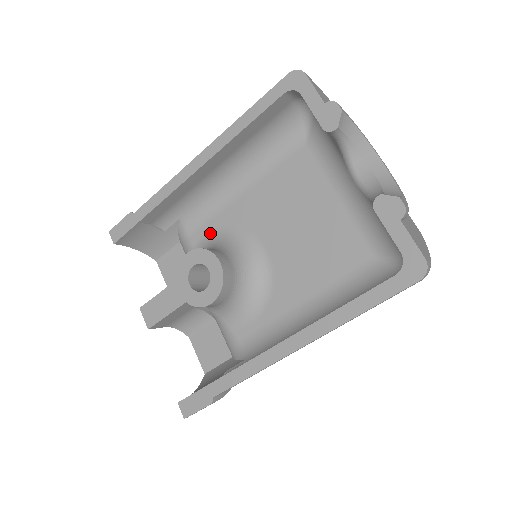
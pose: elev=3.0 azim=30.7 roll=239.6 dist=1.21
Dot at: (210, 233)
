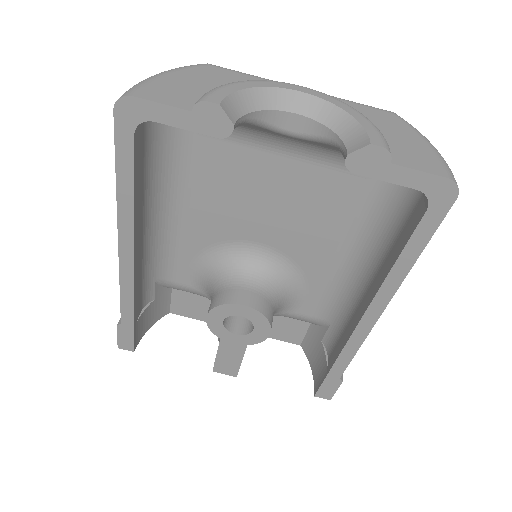
Dot at: (193, 269)
